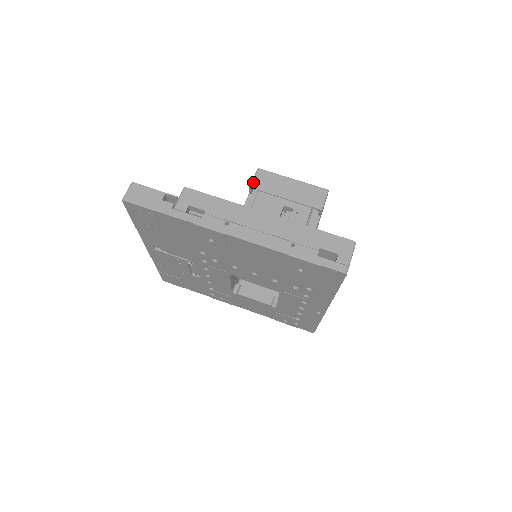
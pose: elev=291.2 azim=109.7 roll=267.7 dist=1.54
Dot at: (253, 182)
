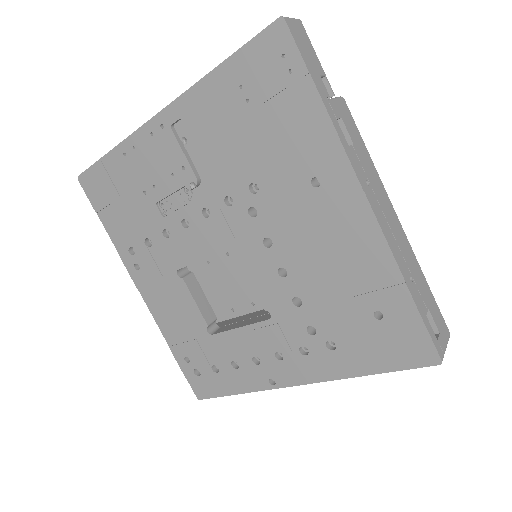
Dot at: occluded
